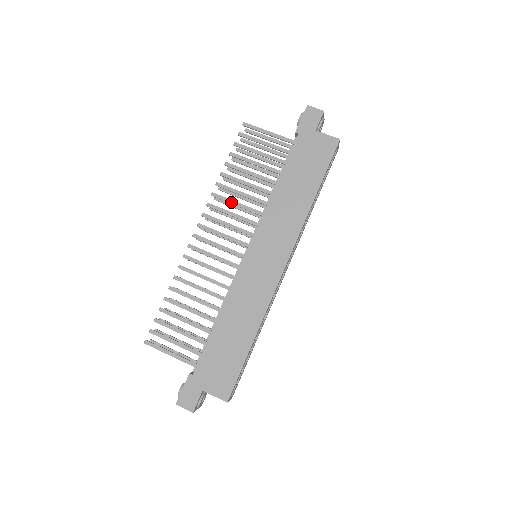
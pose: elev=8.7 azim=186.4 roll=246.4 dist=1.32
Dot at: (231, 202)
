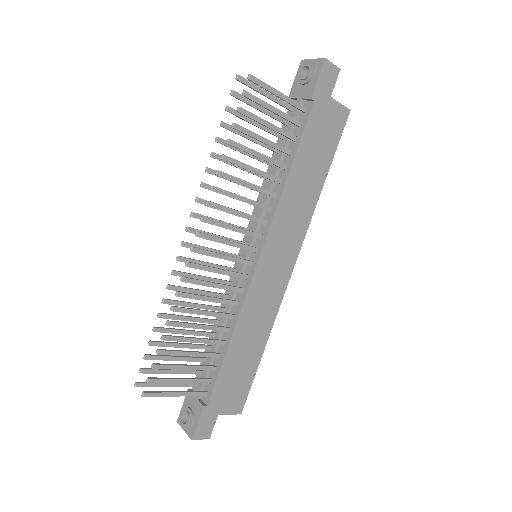
Dot at: (236, 197)
